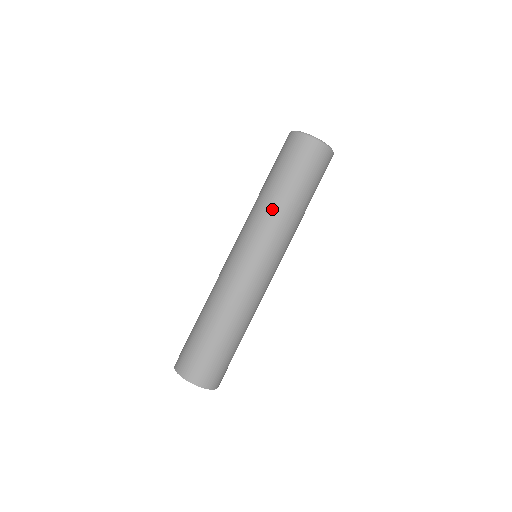
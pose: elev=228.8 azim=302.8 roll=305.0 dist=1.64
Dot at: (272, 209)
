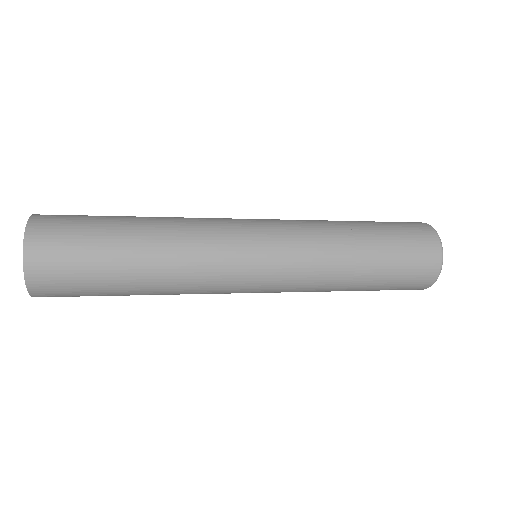
Dot at: (333, 230)
